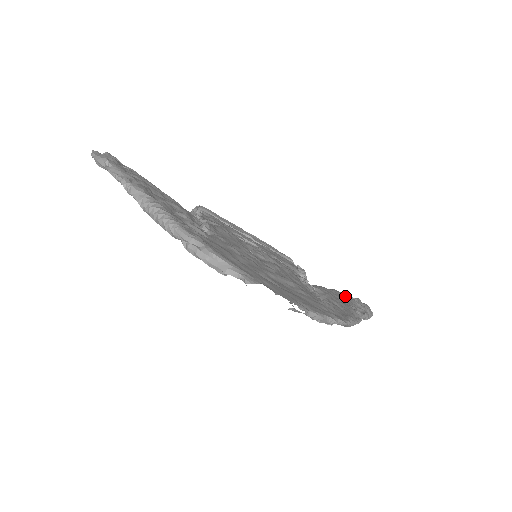
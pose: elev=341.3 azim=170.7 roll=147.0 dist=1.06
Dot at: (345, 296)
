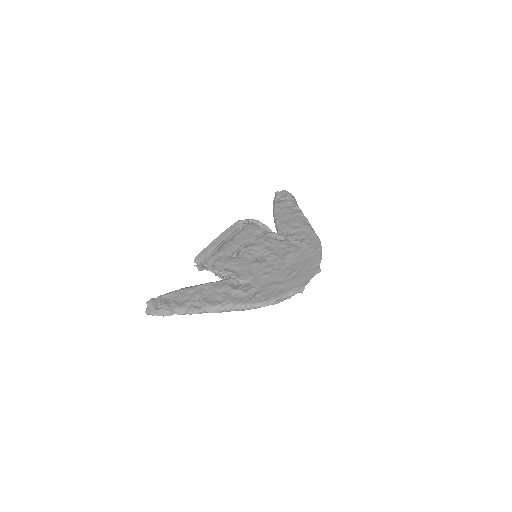
Dot at: (280, 206)
